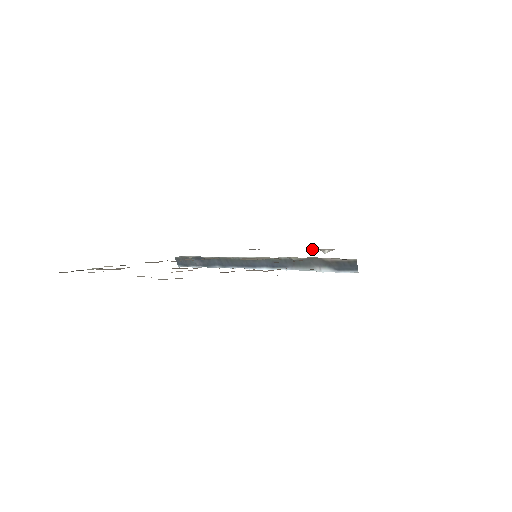
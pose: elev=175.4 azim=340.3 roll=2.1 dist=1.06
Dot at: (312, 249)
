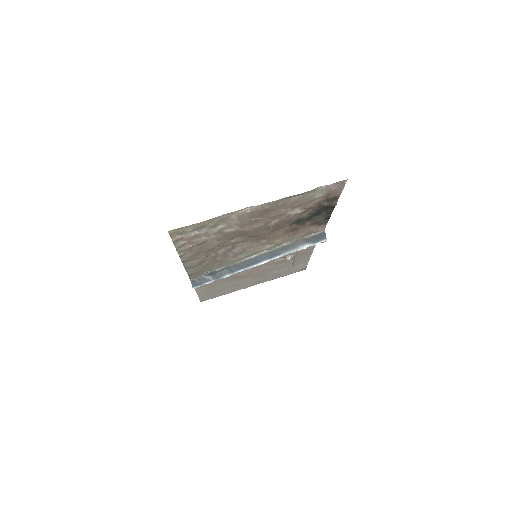
Dot at: (280, 259)
